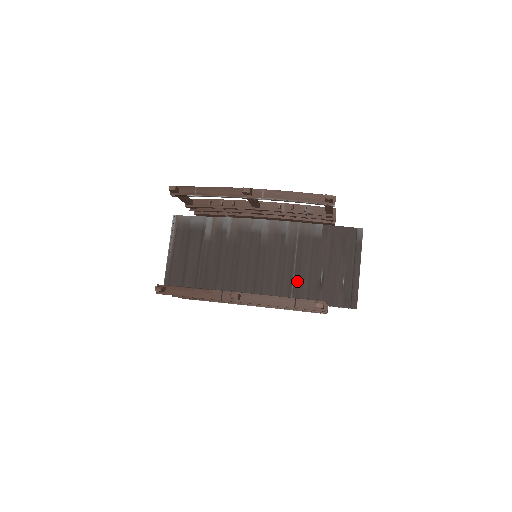
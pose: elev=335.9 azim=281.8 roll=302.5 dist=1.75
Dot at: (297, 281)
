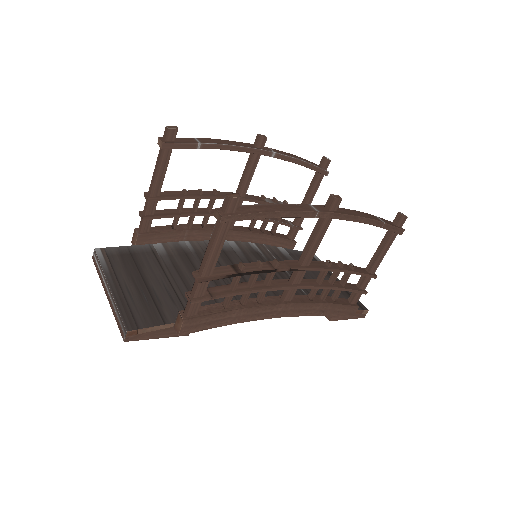
Dot at: occluded
